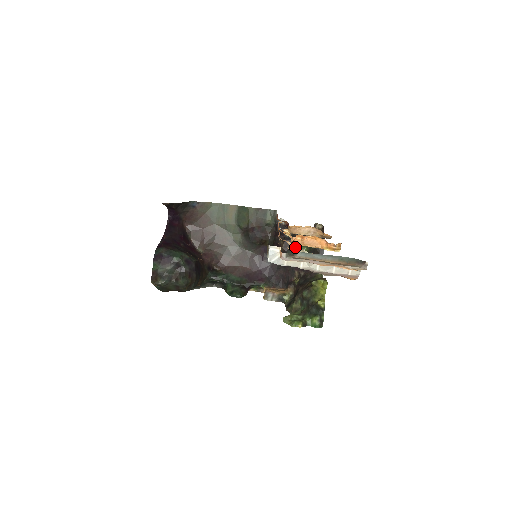
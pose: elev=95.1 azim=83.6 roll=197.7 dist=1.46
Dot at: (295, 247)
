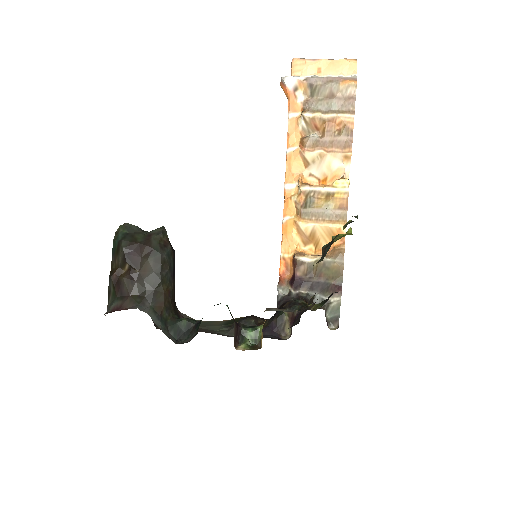
Dot at: (302, 137)
